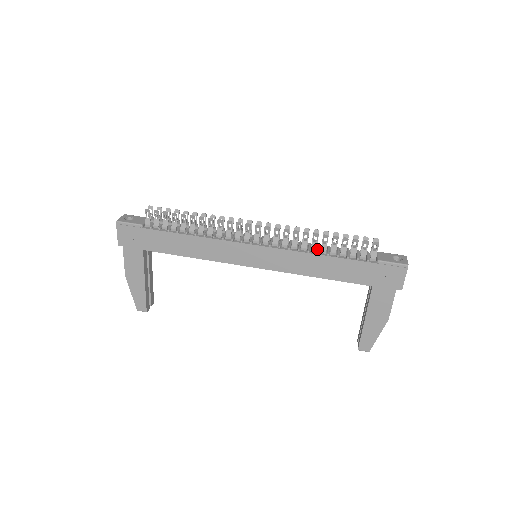
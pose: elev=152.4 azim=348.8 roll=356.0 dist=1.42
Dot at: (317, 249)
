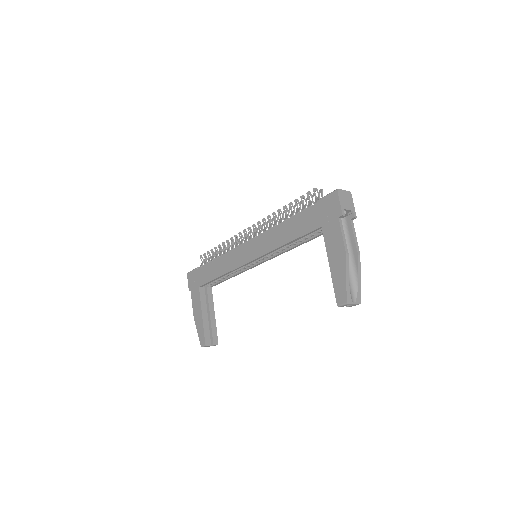
Dot at: occluded
